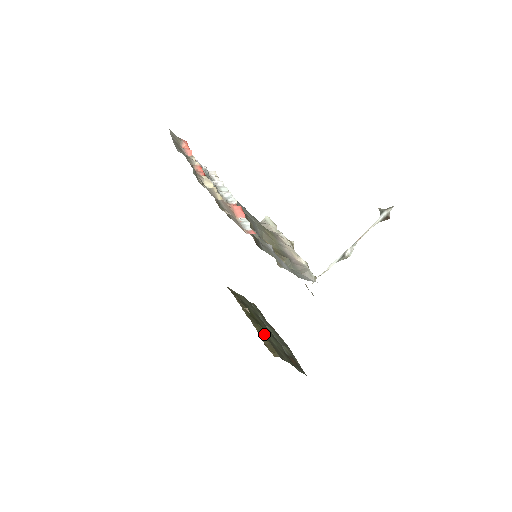
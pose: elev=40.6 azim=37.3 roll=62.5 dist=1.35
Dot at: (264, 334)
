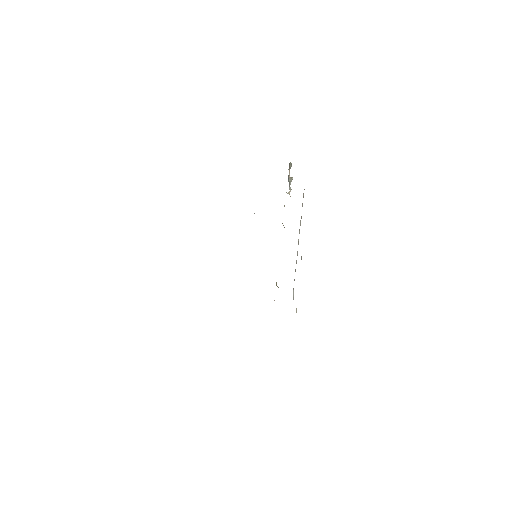
Dot at: occluded
